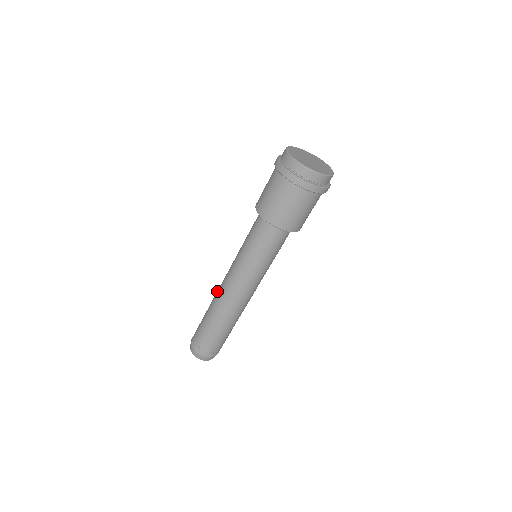
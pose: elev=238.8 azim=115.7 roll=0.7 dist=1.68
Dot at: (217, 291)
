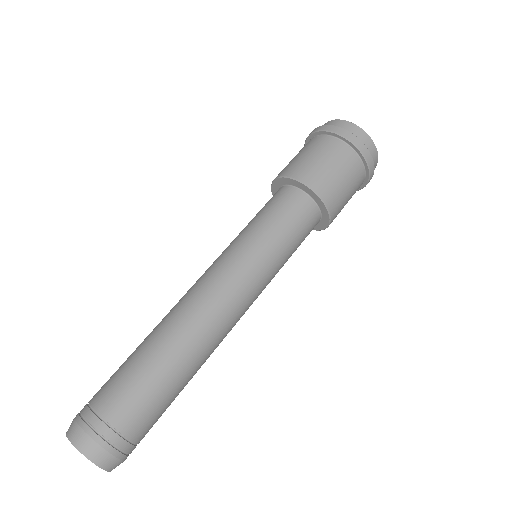
Dot at: (174, 306)
